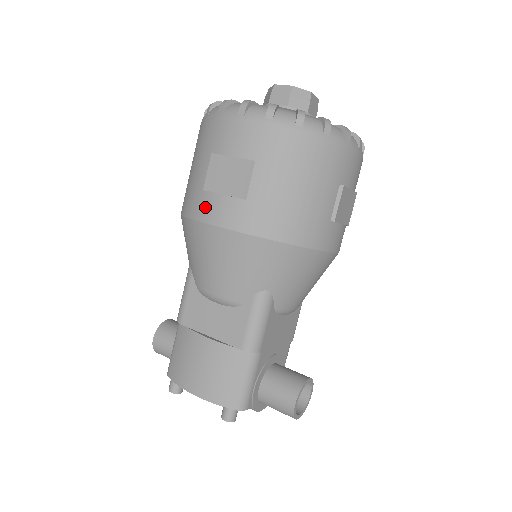
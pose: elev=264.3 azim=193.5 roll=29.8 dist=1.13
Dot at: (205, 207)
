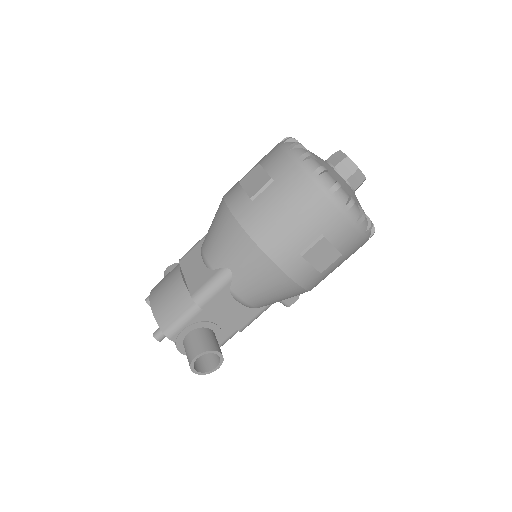
Dot at: (232, 193)
